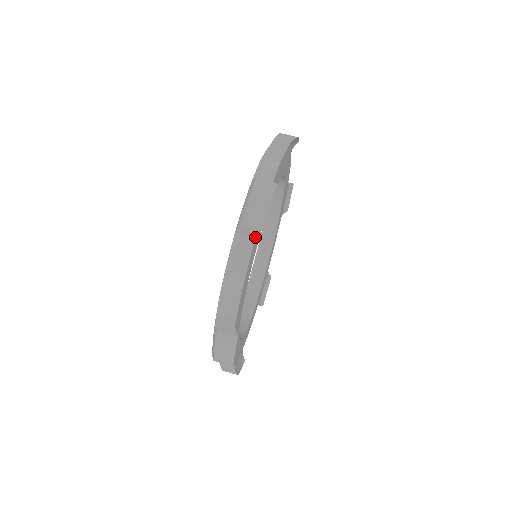
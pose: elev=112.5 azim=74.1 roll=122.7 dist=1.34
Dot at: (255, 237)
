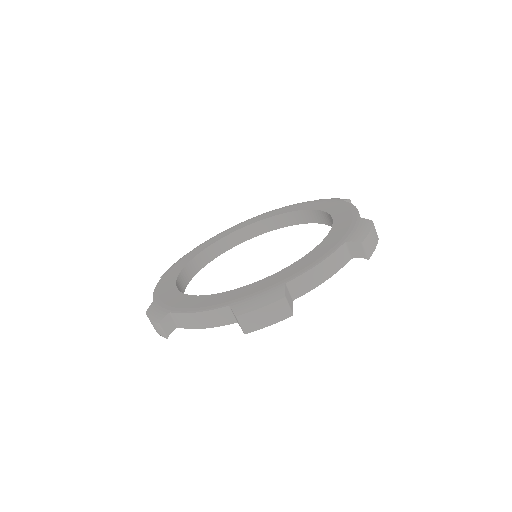
Dot at: occluded
